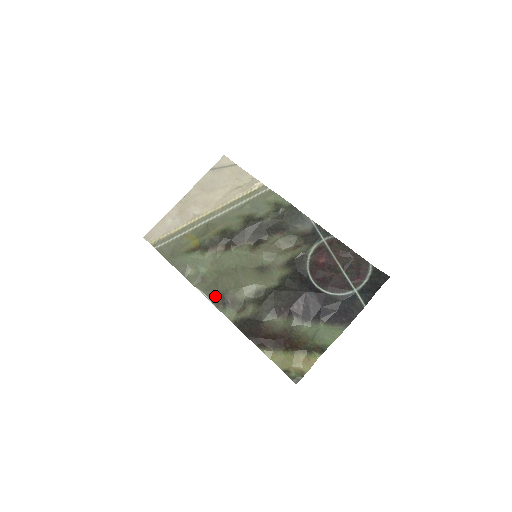
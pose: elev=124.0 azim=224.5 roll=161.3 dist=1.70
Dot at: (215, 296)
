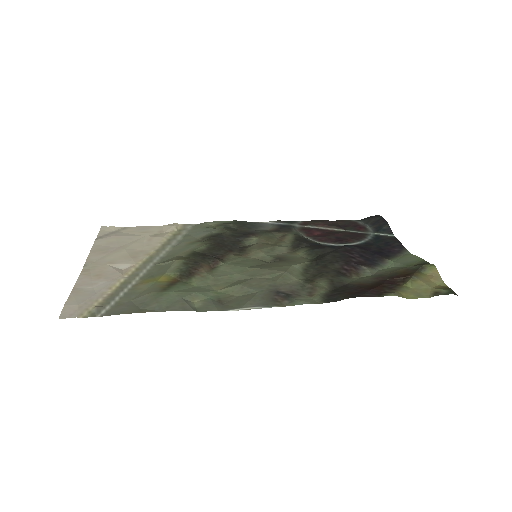
Dot at: (264, 299)
